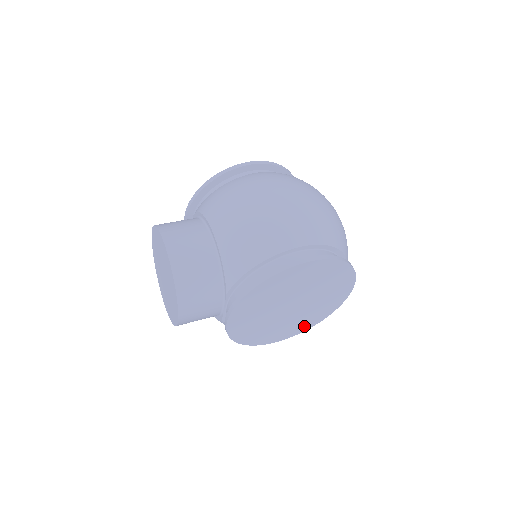
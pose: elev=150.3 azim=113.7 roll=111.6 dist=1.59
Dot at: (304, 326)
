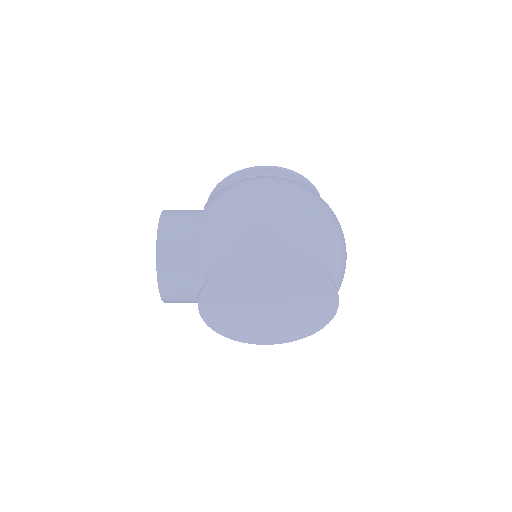
Dot at: (291, 335)
